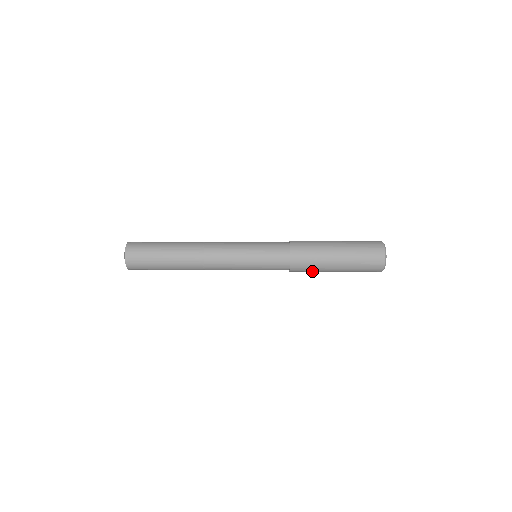
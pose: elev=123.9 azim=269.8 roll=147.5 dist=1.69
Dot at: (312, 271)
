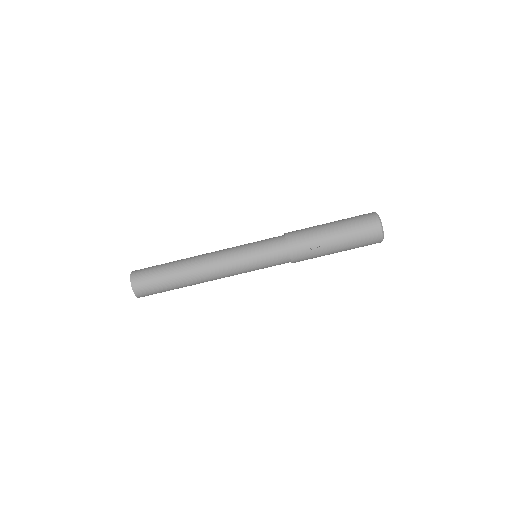
Dot at: occluded
